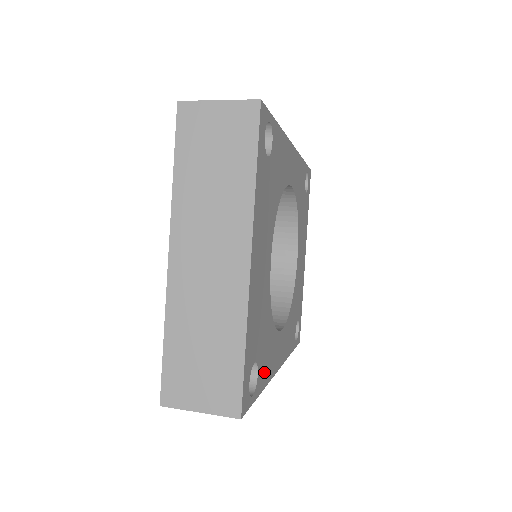
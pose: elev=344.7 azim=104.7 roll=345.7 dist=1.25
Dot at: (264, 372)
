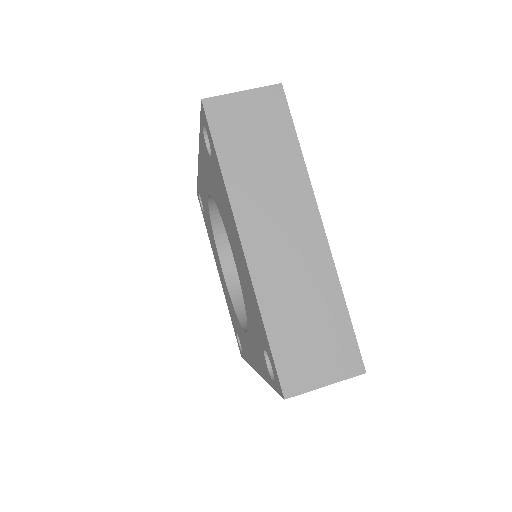
Dot at: occluded
